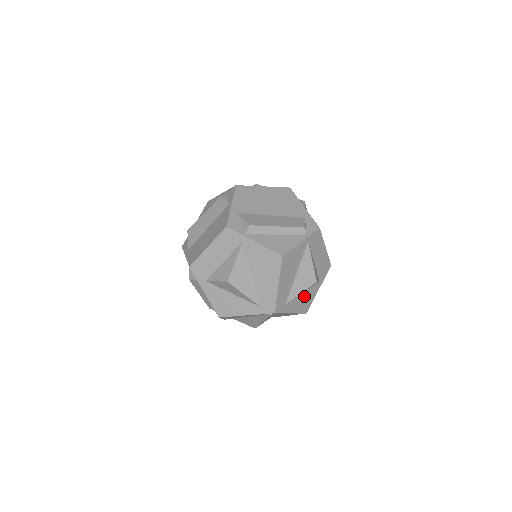
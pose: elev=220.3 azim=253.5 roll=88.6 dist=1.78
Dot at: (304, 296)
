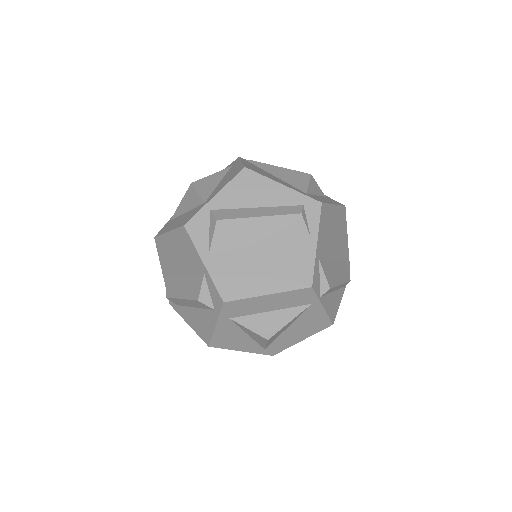
Dot at: occluded
